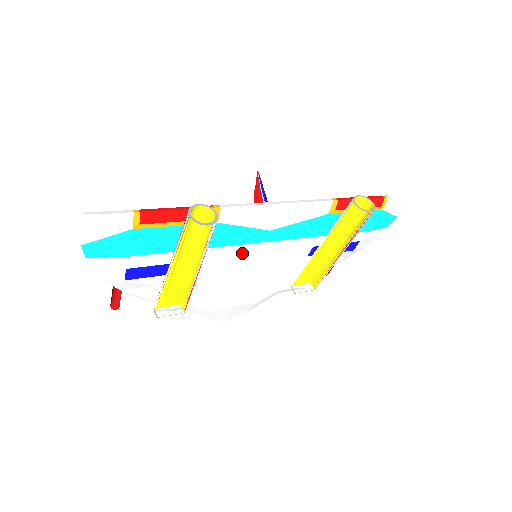
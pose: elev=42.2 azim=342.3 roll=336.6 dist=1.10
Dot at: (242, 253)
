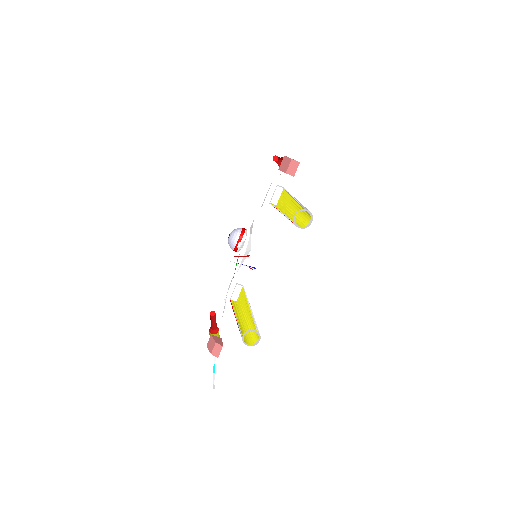
Dot at: occluded
